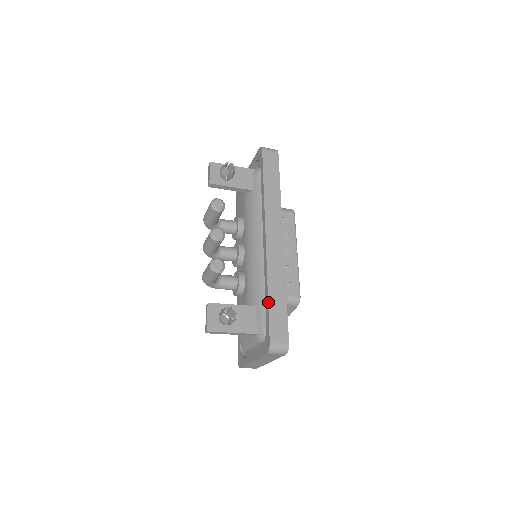
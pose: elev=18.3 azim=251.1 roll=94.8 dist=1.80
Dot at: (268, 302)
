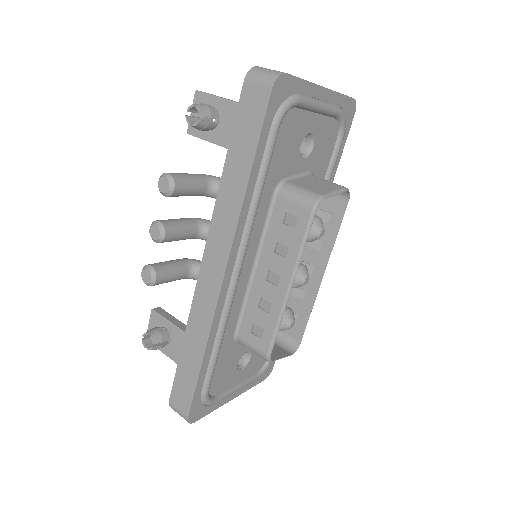
Dot at: occluded
